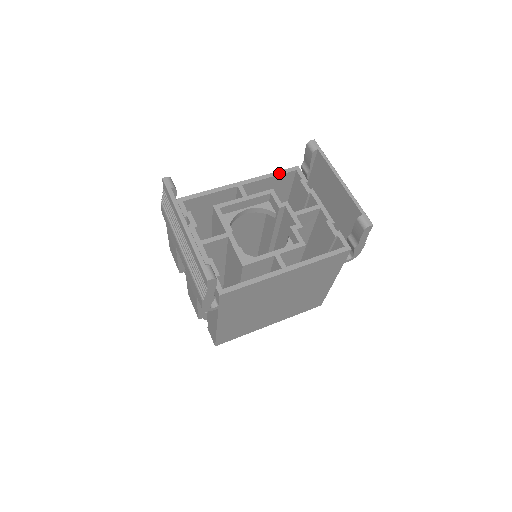
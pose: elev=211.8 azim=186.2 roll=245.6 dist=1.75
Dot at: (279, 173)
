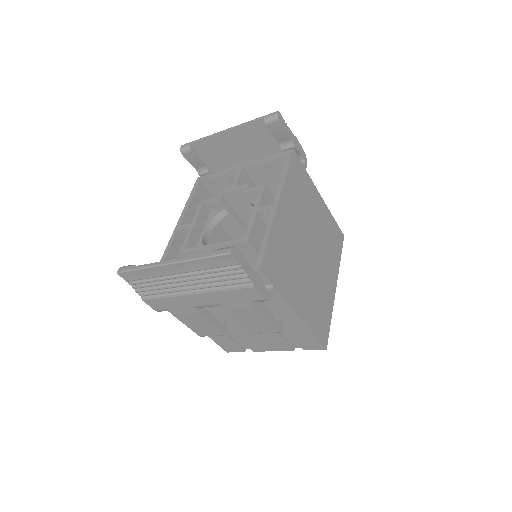
Dot at: (192, 193)
